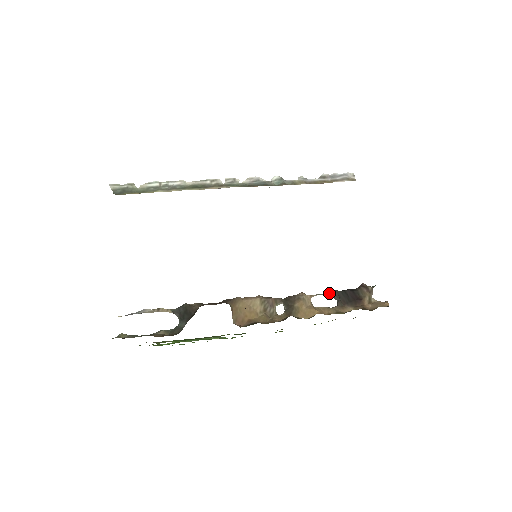
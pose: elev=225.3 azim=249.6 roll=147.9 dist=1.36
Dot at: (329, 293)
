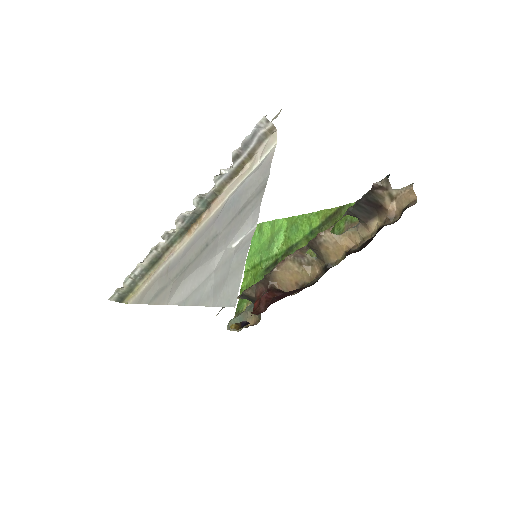
Dot at: (344, 215)
